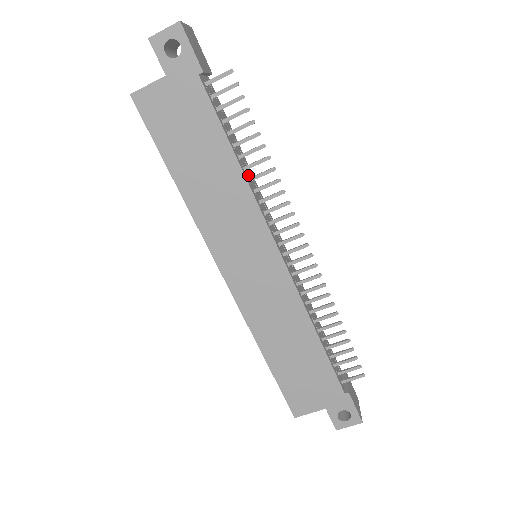
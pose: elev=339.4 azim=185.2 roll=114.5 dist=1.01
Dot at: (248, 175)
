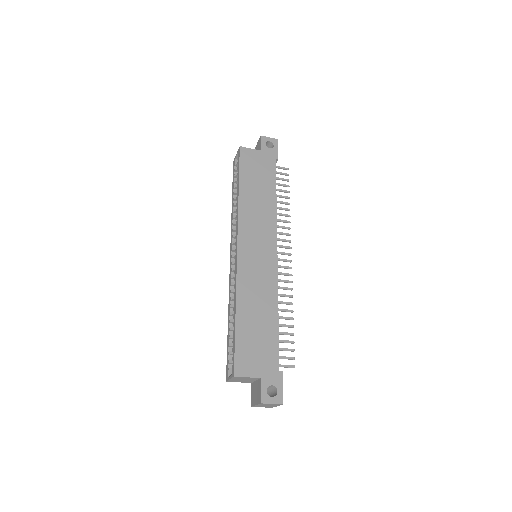
Dot at: occluded
